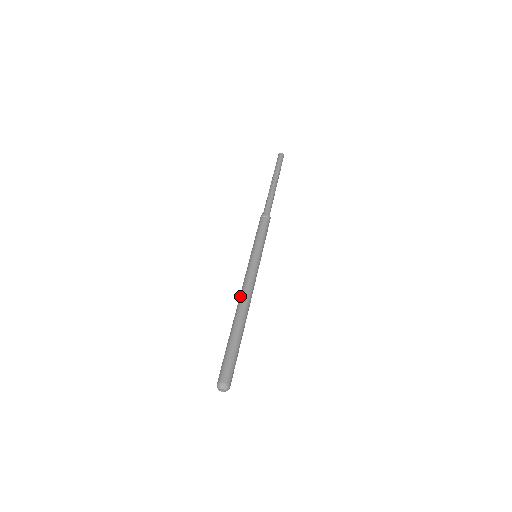
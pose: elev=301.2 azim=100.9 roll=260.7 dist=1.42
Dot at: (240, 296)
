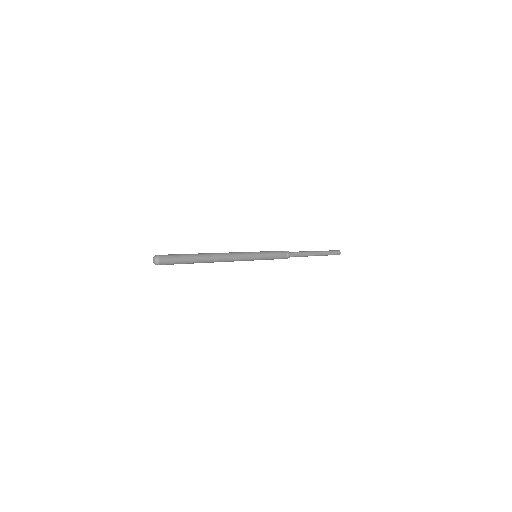
Dot at: occluded
